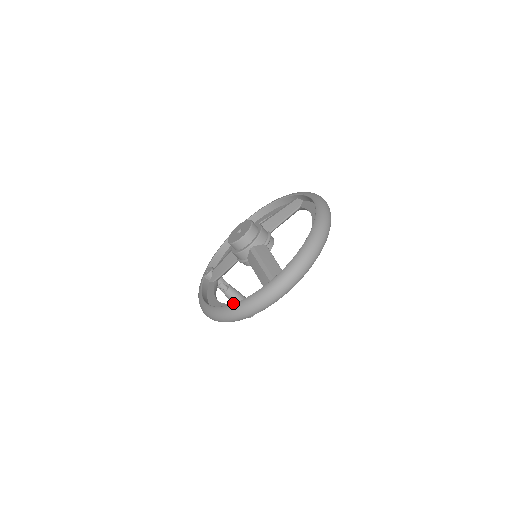
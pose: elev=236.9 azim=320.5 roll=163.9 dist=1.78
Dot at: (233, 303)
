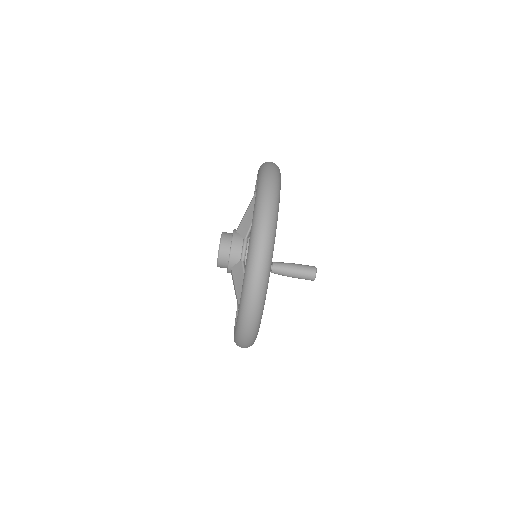
Dot at: occluded
